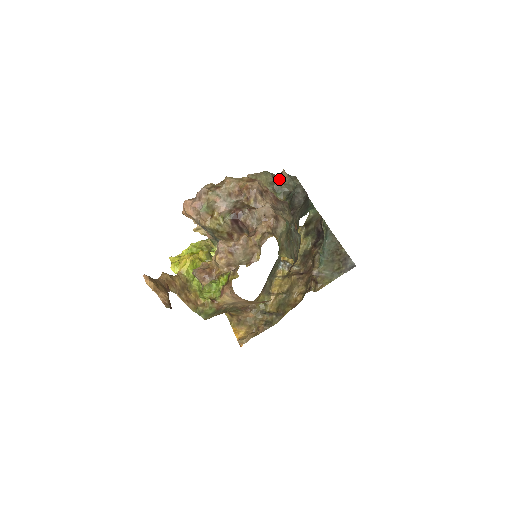
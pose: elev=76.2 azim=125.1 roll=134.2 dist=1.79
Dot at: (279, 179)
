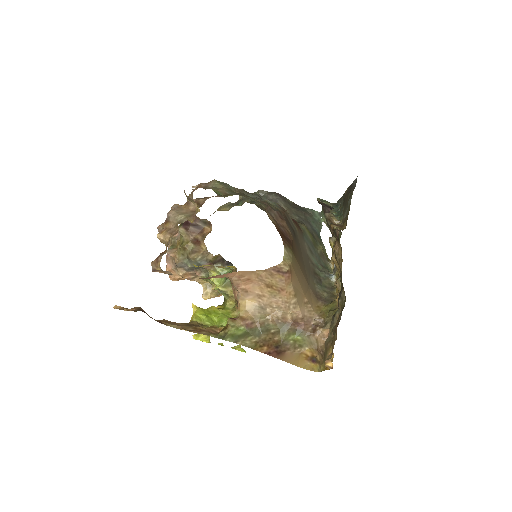
Dot at: occluded
